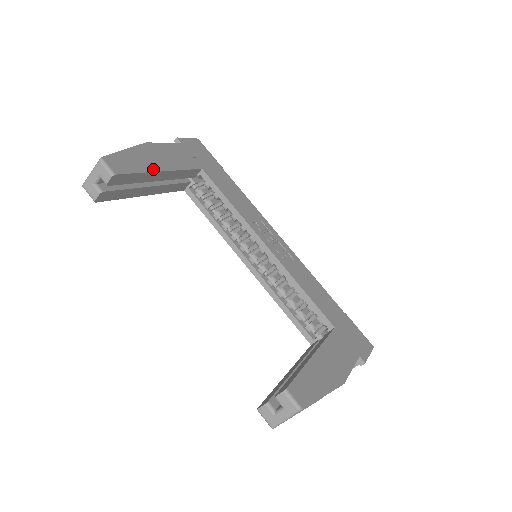
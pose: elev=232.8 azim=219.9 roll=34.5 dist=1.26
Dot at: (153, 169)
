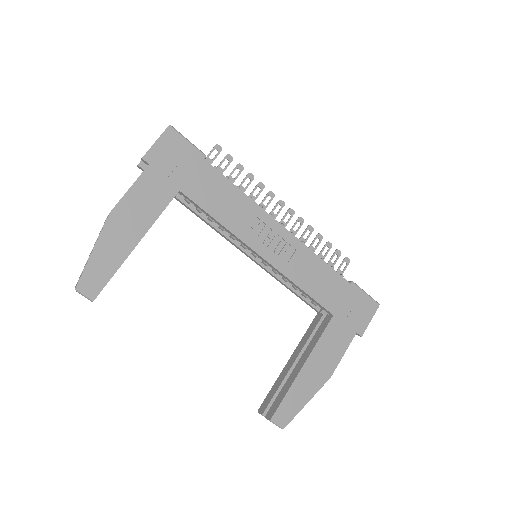
Dot at: (126, 253)
